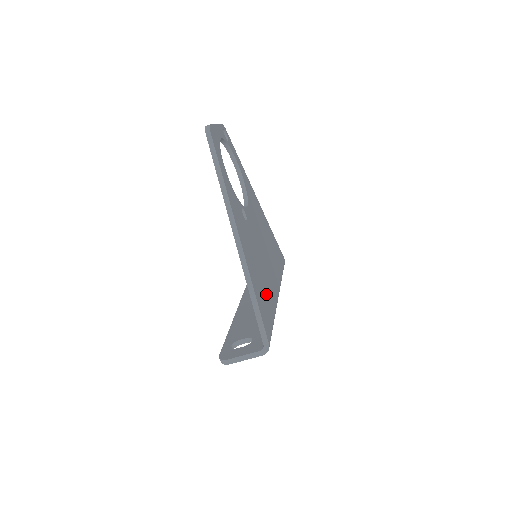
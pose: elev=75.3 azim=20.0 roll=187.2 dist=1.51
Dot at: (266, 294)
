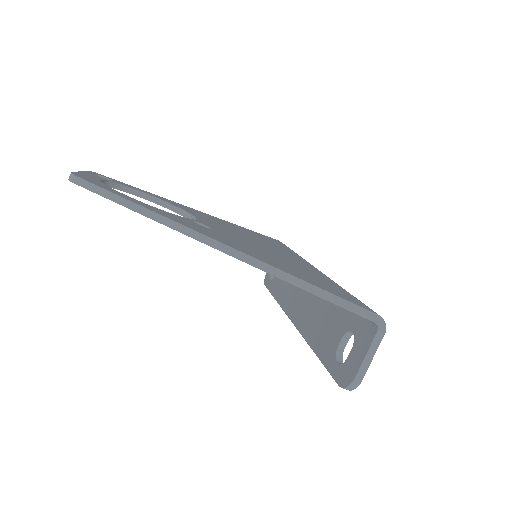
Dot at: (310, 275)
